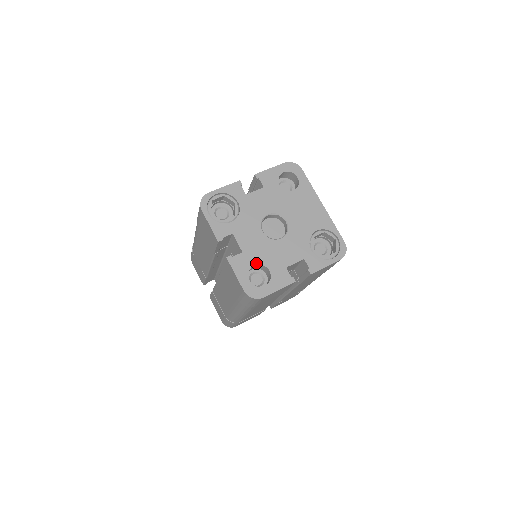
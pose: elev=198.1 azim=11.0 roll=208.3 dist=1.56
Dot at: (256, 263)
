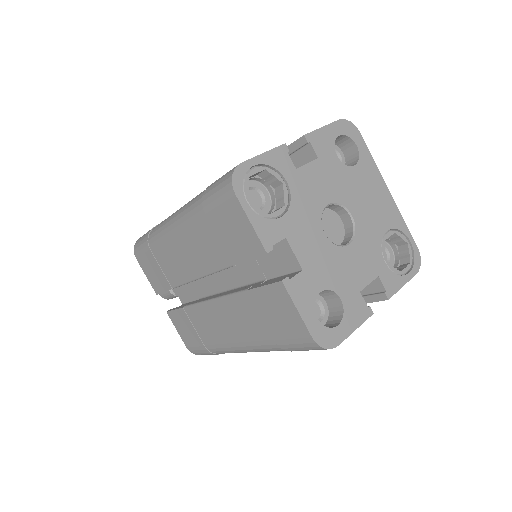
Dot at: (323, 287)
